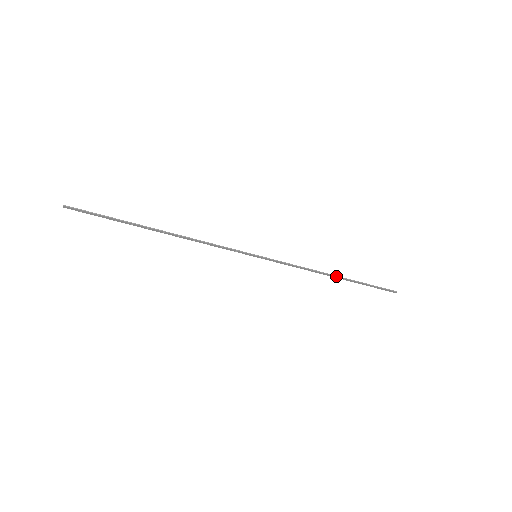
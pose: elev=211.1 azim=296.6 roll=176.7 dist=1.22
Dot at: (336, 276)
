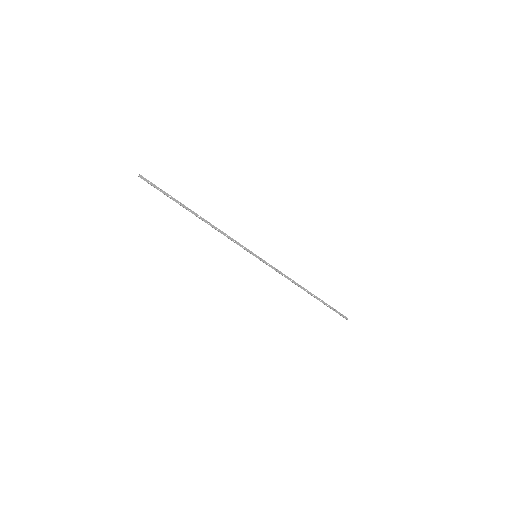
Dot at: (307, 290)
